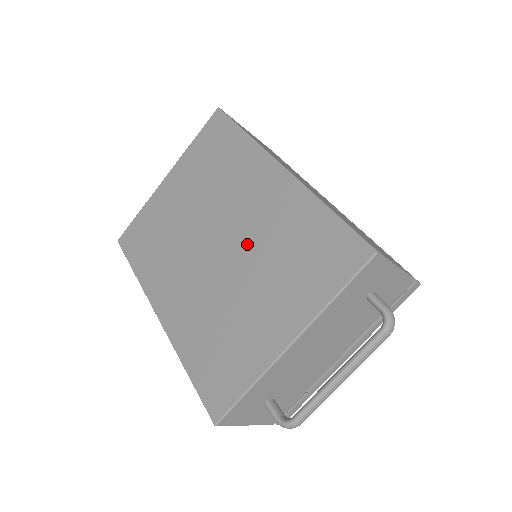
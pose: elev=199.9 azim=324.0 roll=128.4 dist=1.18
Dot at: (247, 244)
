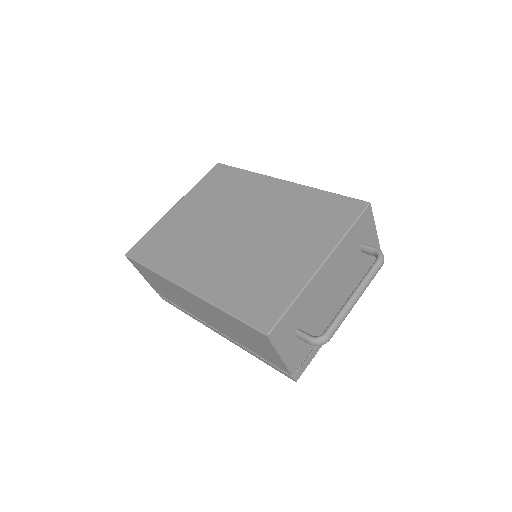
Dot at: (266, 223)
